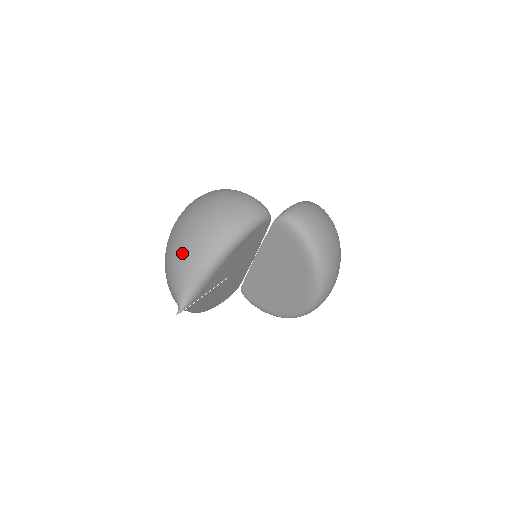
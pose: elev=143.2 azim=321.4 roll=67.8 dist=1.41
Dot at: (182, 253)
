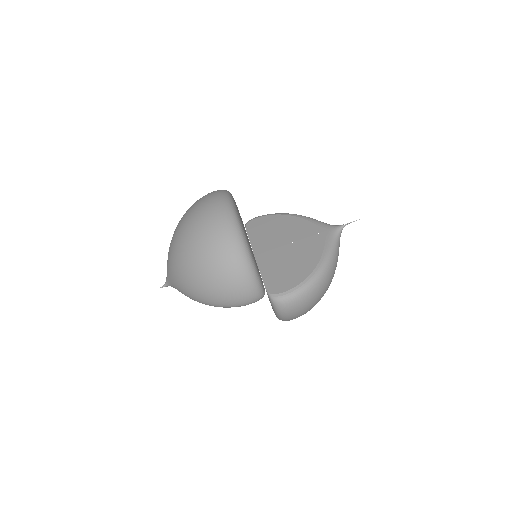
Dot at: (179, 278)
